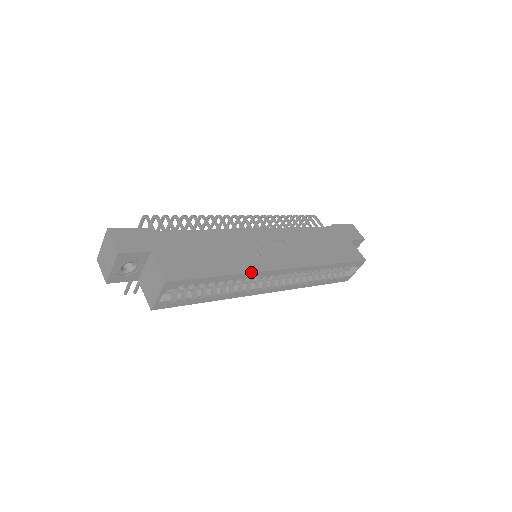
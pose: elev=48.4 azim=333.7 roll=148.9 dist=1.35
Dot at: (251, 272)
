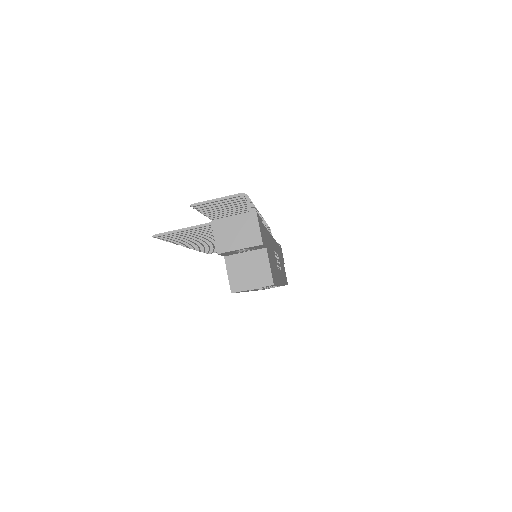
Dot at: (280, 284)
